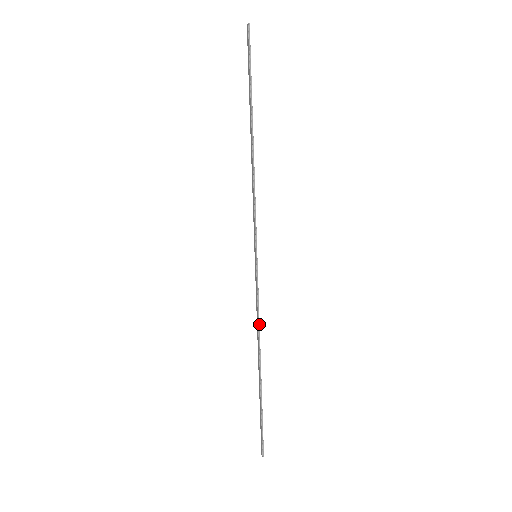
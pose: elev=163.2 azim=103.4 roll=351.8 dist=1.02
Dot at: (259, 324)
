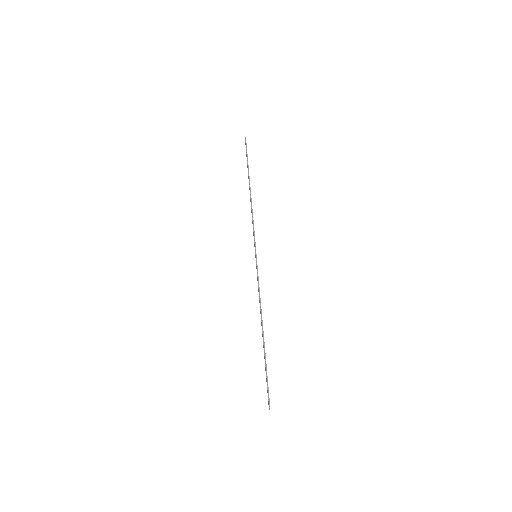
Dot at: (260, 300)
